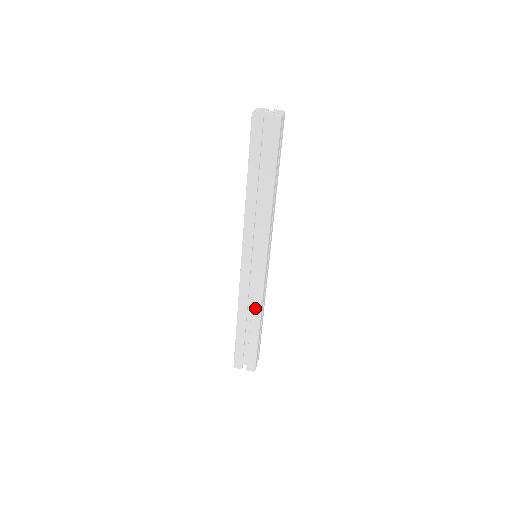
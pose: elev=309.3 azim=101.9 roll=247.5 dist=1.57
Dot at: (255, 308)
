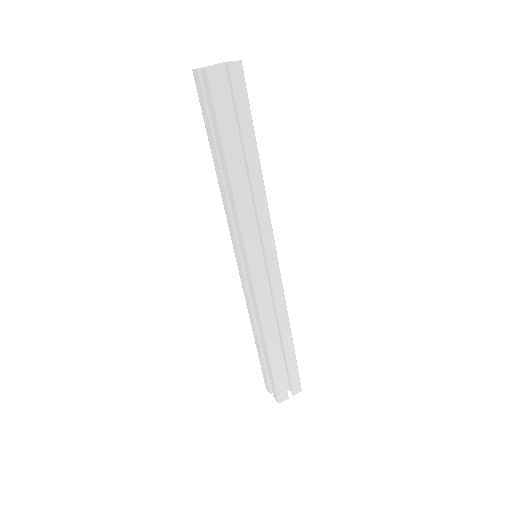
Dot at: (281, 316)
